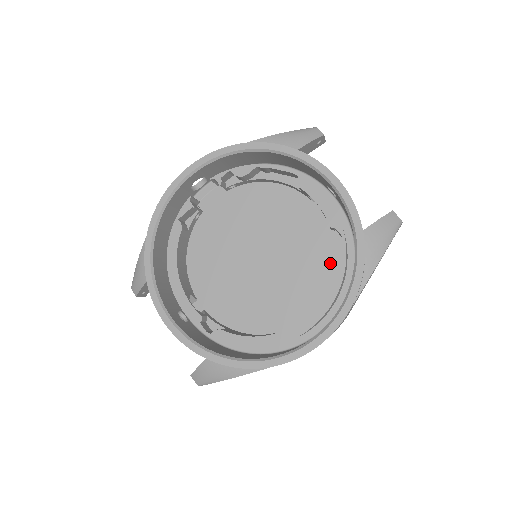
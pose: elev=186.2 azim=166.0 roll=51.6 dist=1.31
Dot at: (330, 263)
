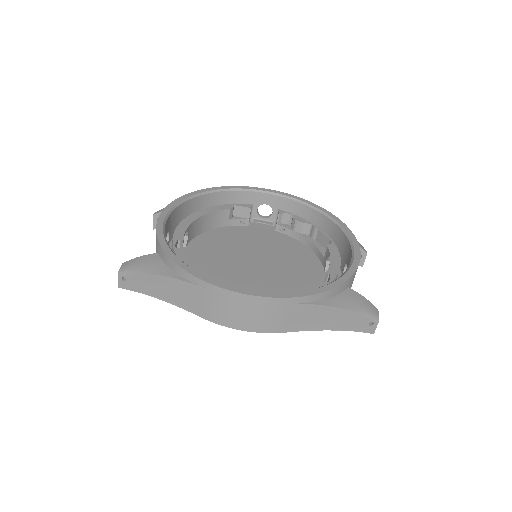
Dot at: occluded
